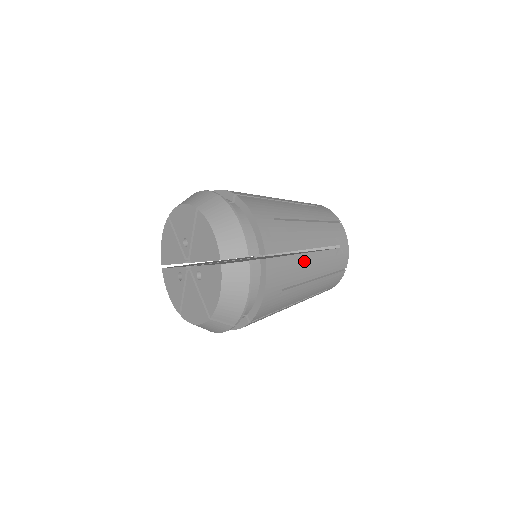
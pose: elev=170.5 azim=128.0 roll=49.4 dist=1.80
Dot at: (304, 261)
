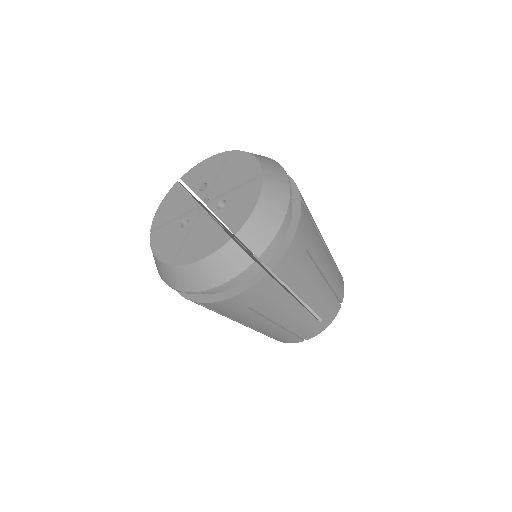
Dot at: (321, 244)
